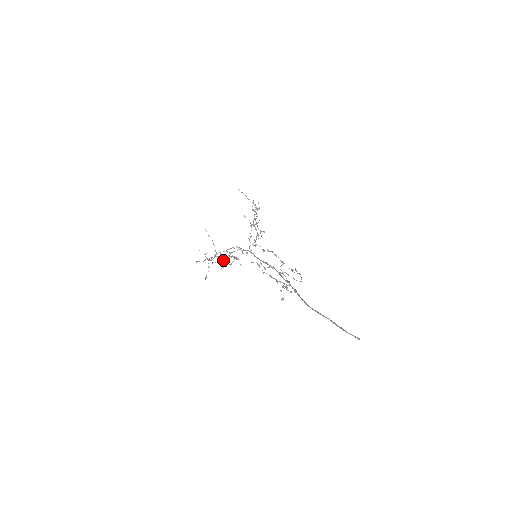
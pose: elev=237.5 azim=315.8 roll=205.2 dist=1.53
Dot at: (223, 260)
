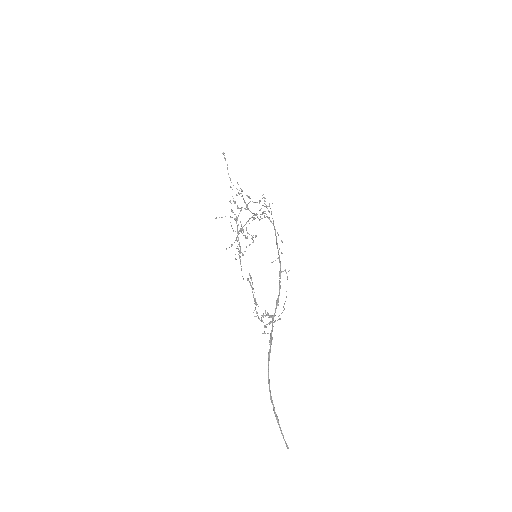
Dot at: (247, 236)
